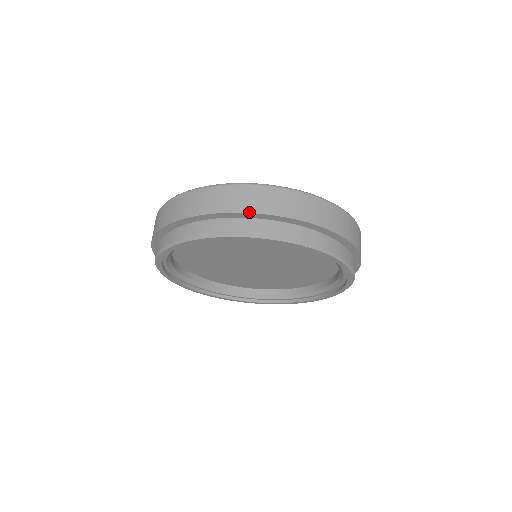
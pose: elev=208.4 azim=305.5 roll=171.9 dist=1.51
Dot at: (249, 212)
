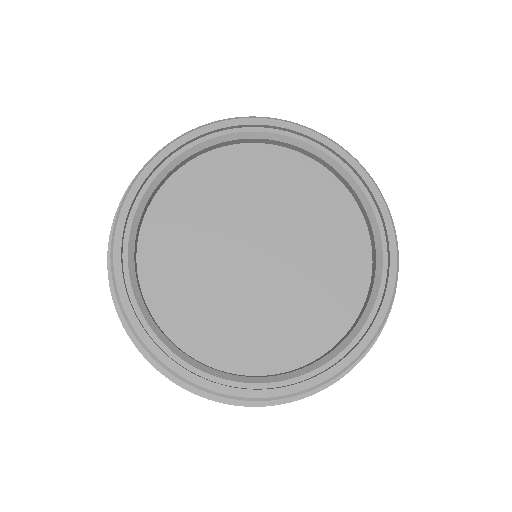
Dot at: occluded
